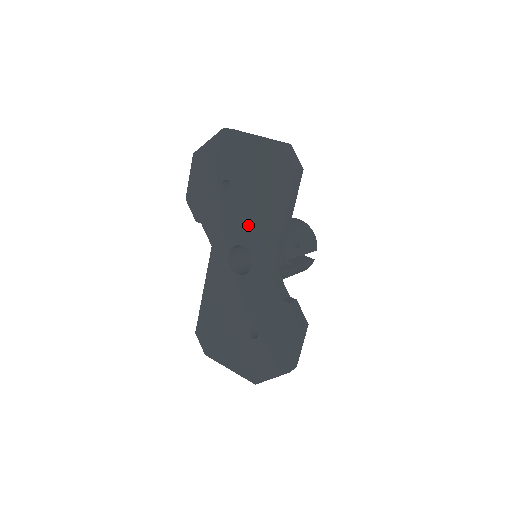
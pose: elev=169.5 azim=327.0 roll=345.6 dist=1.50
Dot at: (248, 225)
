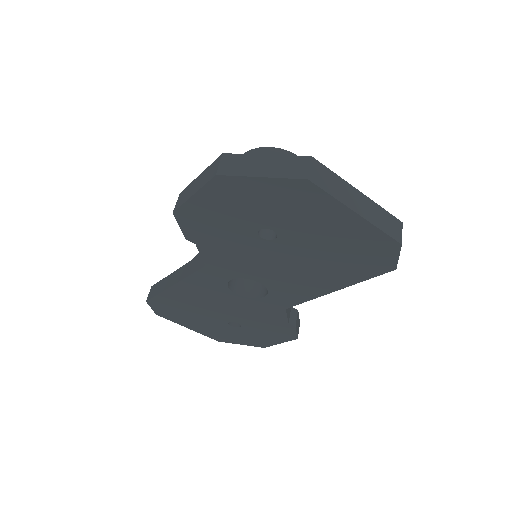
Dot at: (280, 275)
